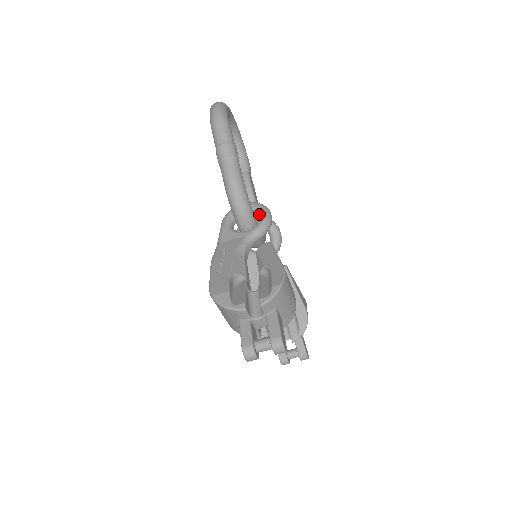
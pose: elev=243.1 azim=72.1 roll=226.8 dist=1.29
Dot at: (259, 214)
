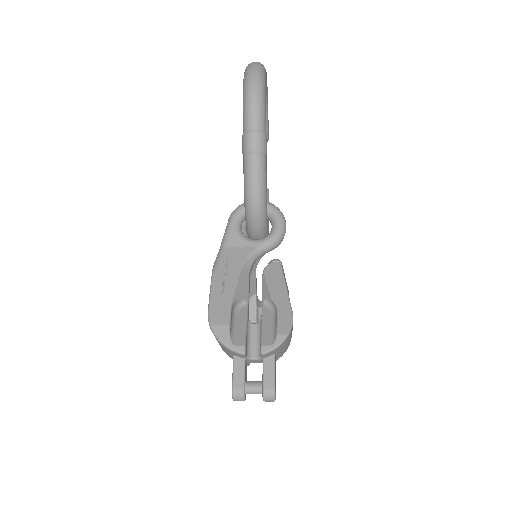
Dot at: (273, 222)
